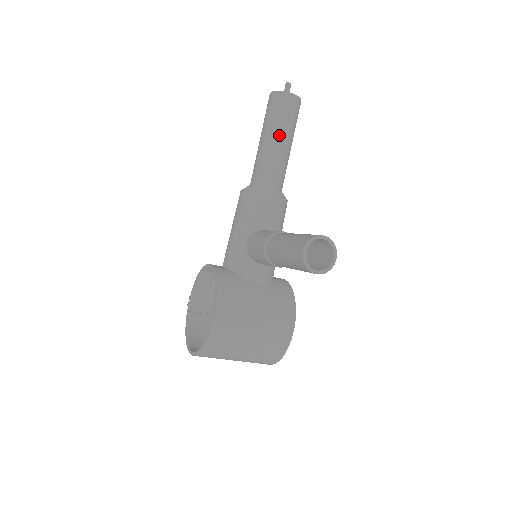
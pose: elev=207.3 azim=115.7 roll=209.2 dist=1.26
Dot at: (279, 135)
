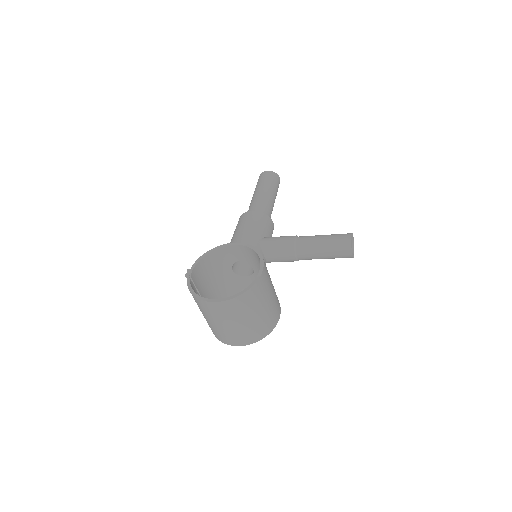
Dot at: (274, 194)
